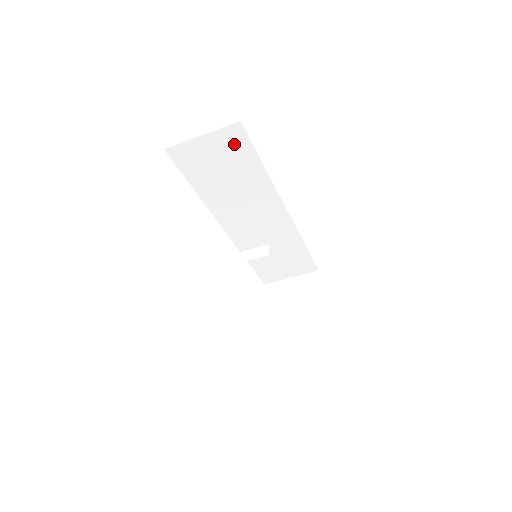
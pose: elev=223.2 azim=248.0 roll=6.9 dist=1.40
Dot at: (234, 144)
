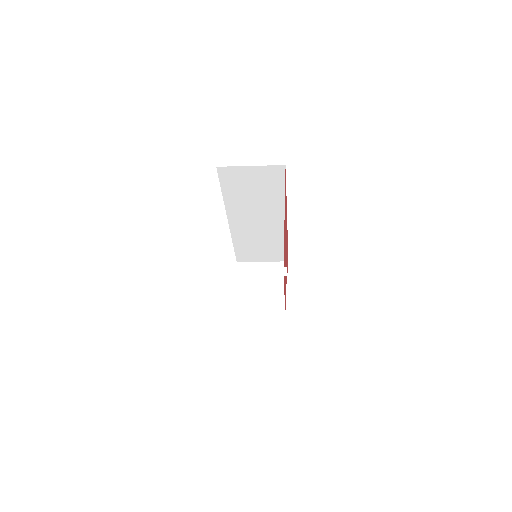
Dot at: (272, 176)
